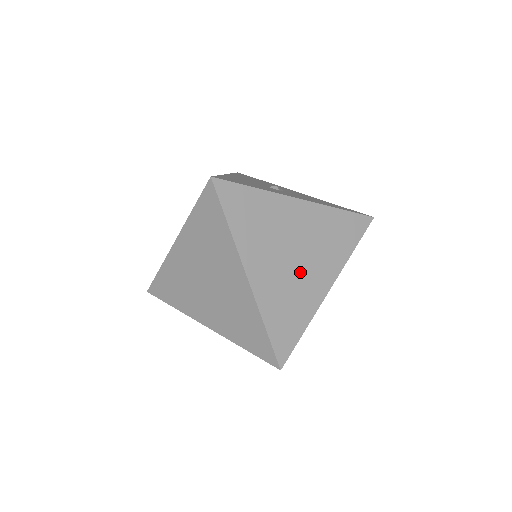
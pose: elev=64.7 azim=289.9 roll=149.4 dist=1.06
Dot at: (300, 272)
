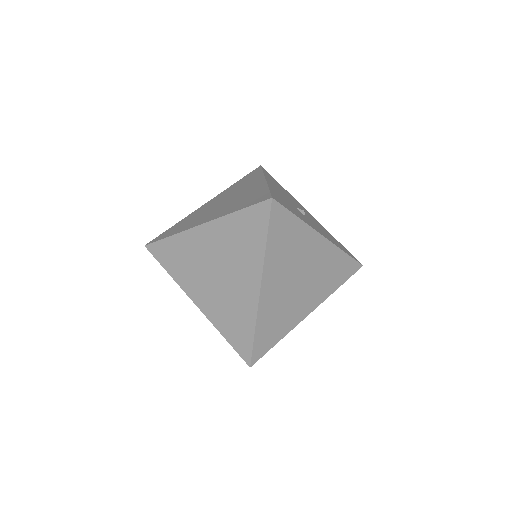
Dot at: (297, 295)
